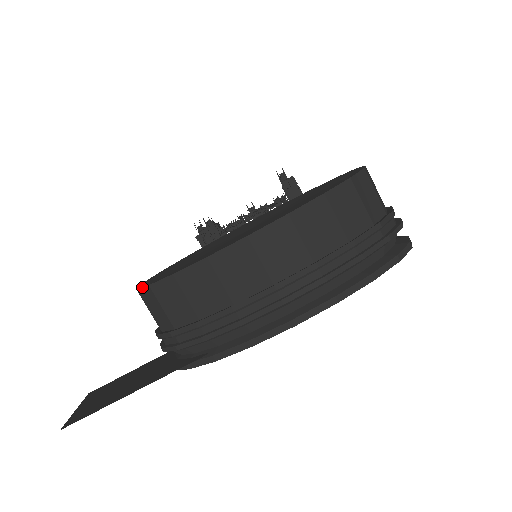
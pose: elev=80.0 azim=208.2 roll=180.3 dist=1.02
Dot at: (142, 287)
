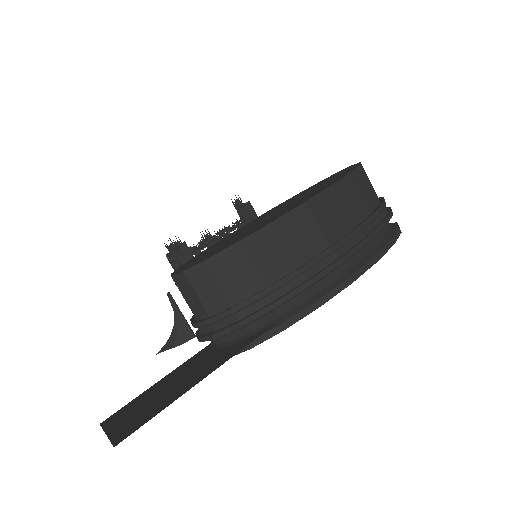
Dot at: (194, 265)
